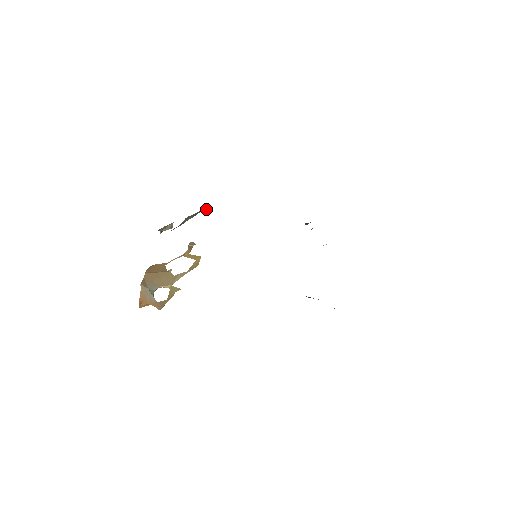
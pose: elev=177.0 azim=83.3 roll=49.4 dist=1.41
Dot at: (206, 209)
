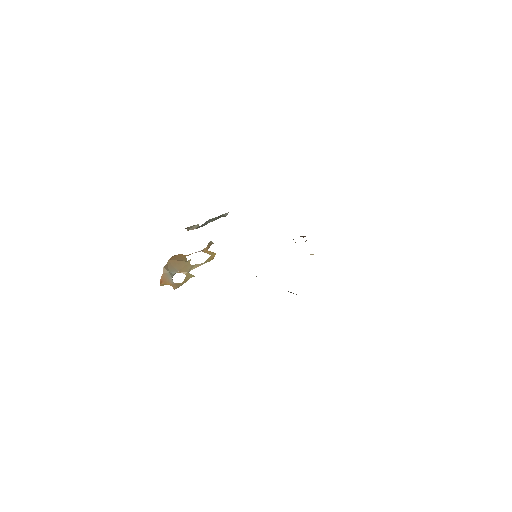
Dot at: occluded
